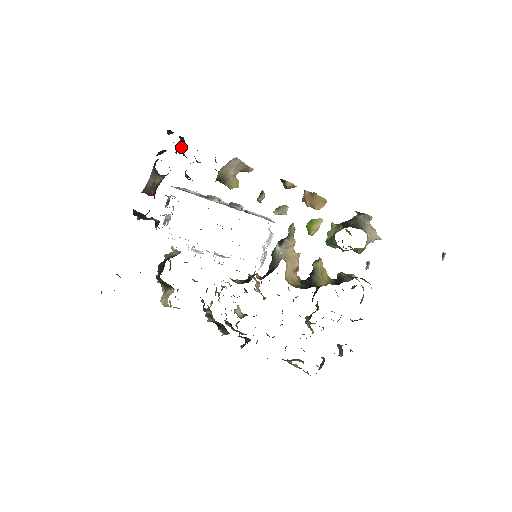
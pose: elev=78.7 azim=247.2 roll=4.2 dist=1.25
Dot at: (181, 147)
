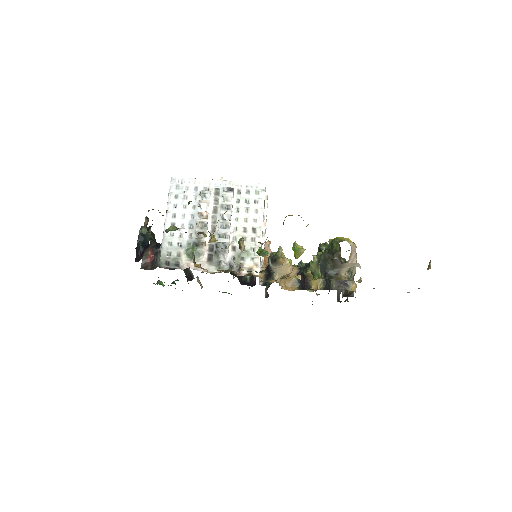
Dot at: occluded
